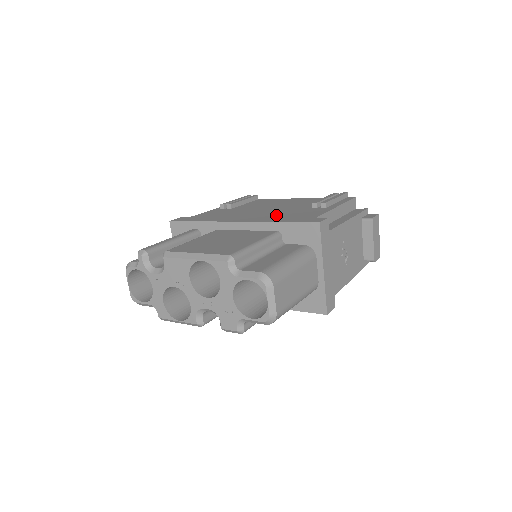
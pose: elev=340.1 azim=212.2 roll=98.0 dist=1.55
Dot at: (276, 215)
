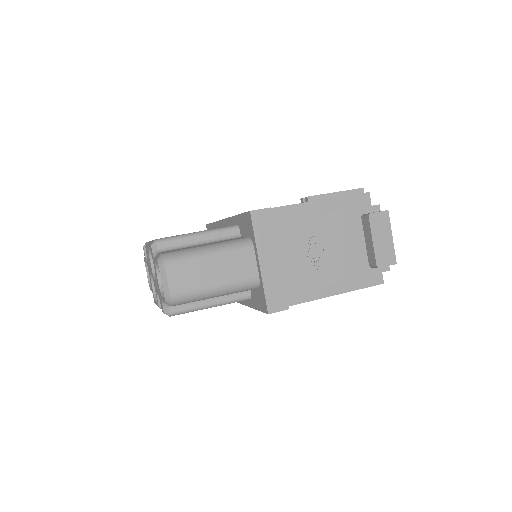
Dot at: occluded
